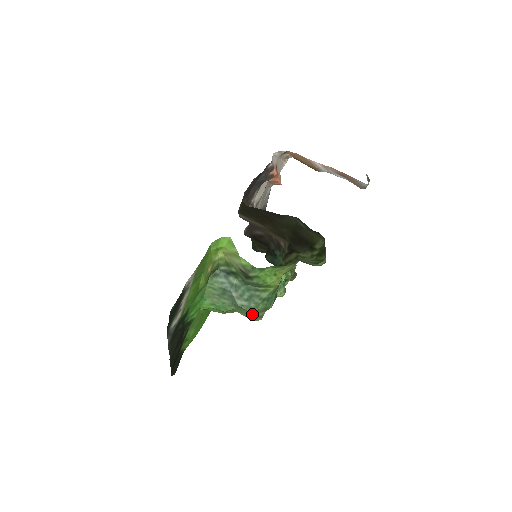
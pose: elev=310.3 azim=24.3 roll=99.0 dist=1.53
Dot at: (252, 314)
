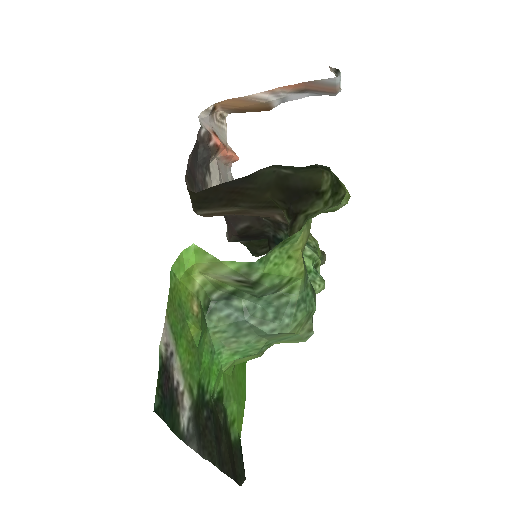
Dot at: (295, 334)
